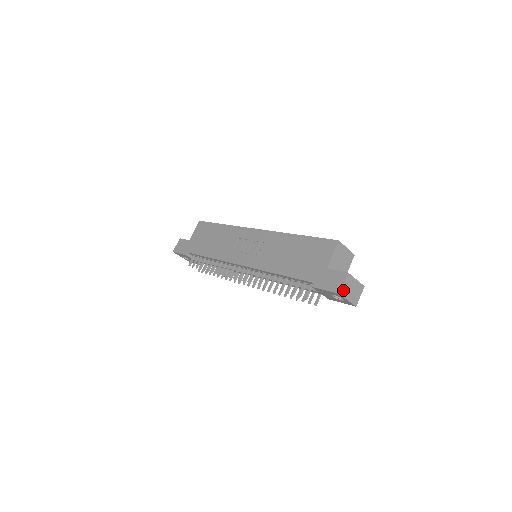
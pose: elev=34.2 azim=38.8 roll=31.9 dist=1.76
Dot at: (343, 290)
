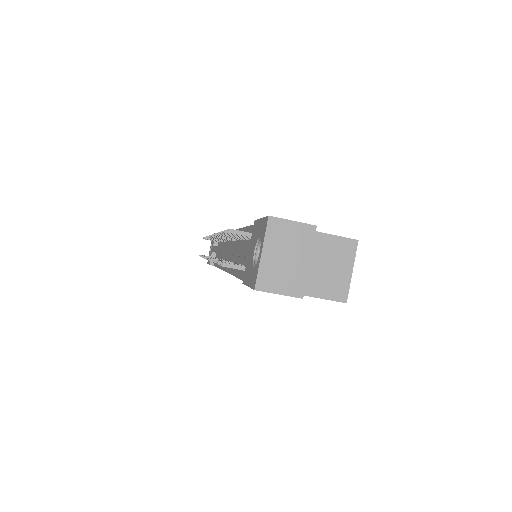
Dot at: (279, 226)
